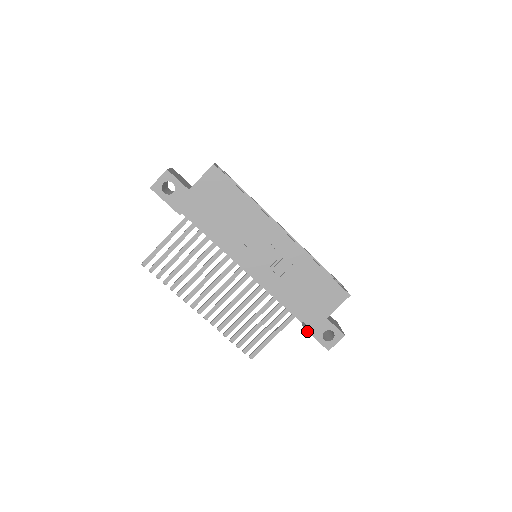
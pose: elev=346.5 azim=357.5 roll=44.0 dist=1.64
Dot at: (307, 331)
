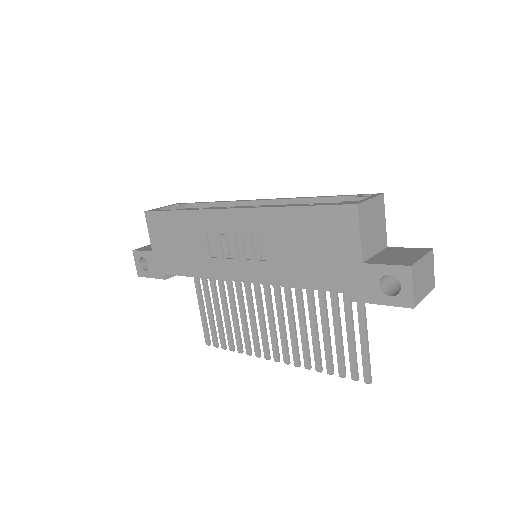
Dot at: occluded
